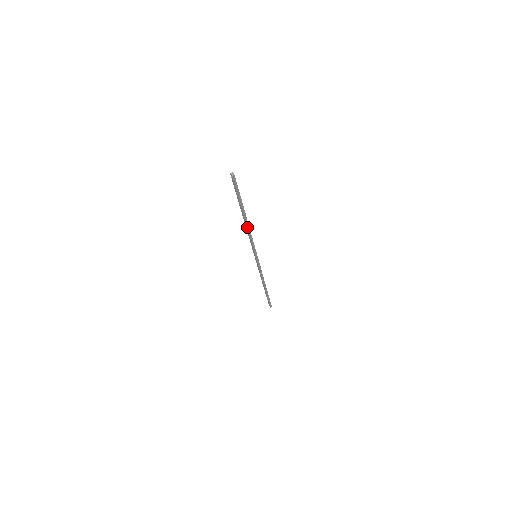
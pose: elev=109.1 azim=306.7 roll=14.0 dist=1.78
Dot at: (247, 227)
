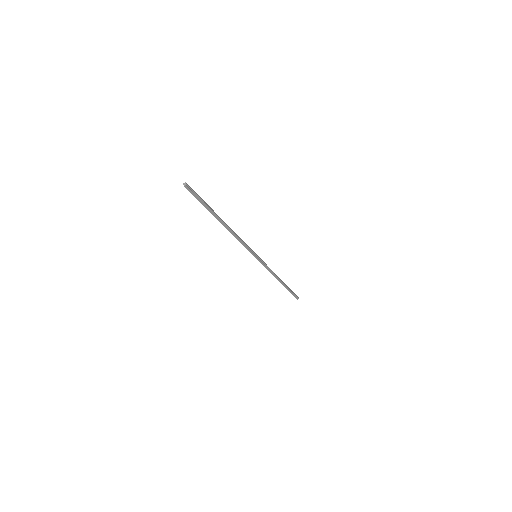
Dot at: (230, 231)
